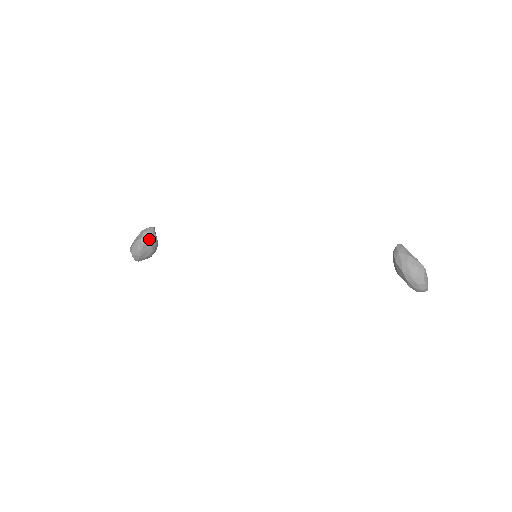
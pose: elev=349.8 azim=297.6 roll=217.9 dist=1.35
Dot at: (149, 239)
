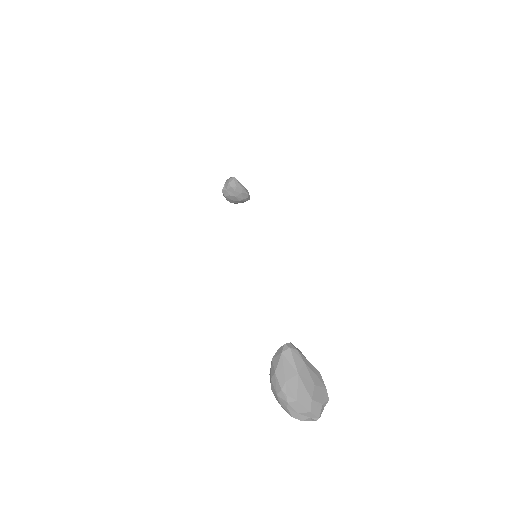
Dot at: (230, 191)
